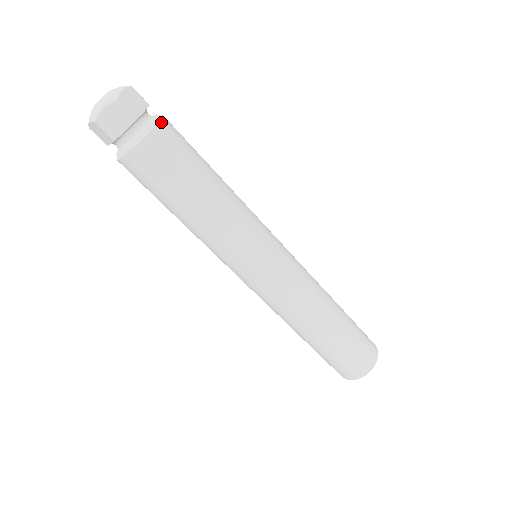
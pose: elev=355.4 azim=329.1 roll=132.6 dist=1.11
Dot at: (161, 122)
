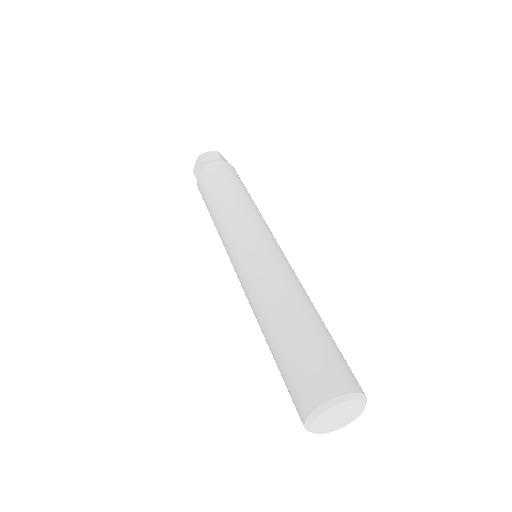
Dot at: (233, 167)
